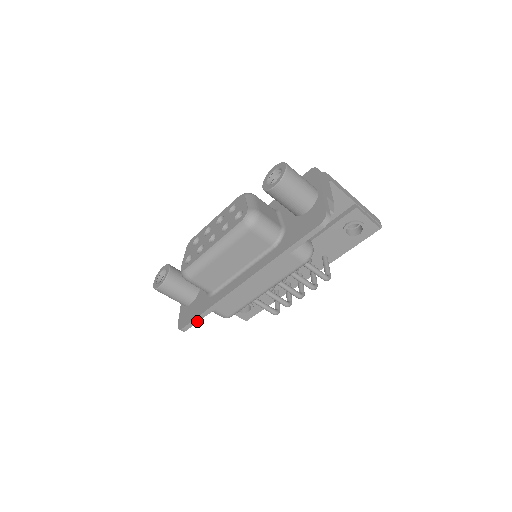
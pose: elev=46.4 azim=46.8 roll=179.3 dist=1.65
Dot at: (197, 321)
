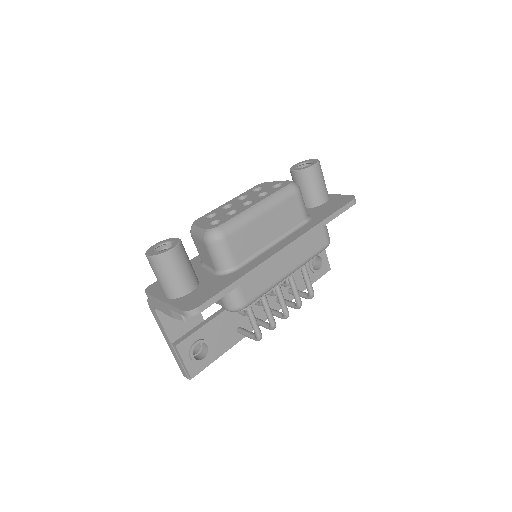
Dot at: (221, 296)
